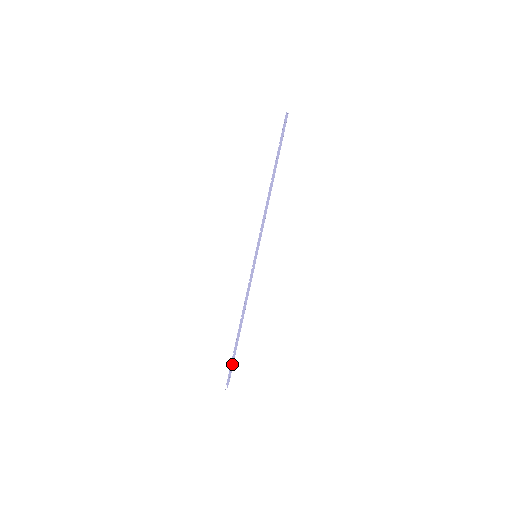
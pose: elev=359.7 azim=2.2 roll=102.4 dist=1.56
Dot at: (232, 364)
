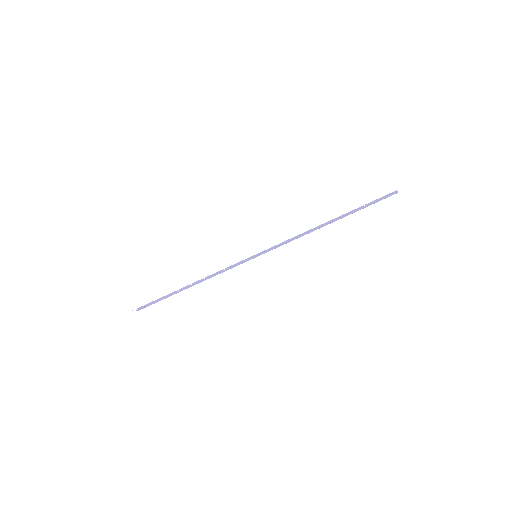
Dot at: (157, 301)
